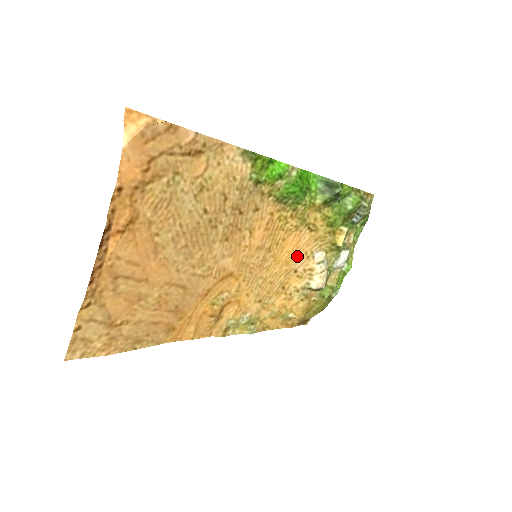
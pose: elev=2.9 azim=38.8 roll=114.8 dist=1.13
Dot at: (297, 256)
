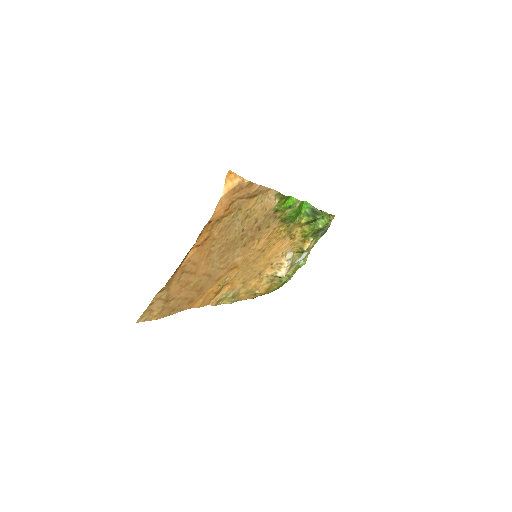
Dot at: (277, 255)
